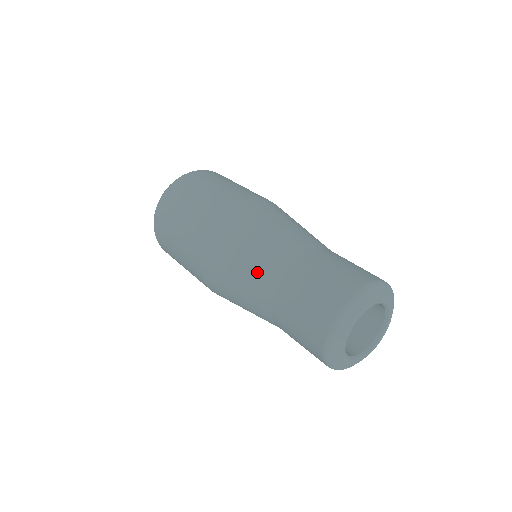
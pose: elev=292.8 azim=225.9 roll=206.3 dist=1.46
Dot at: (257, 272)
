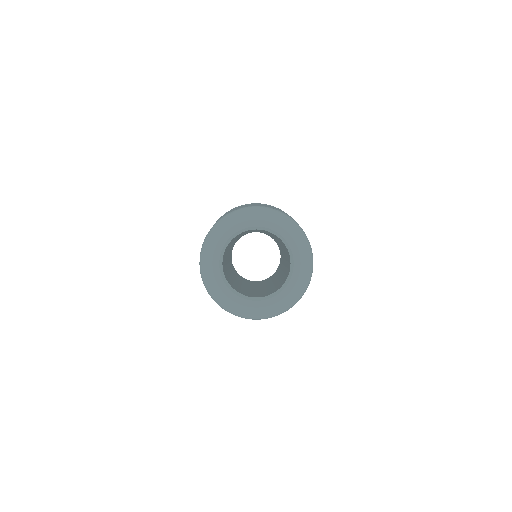
Dot at: occluded
